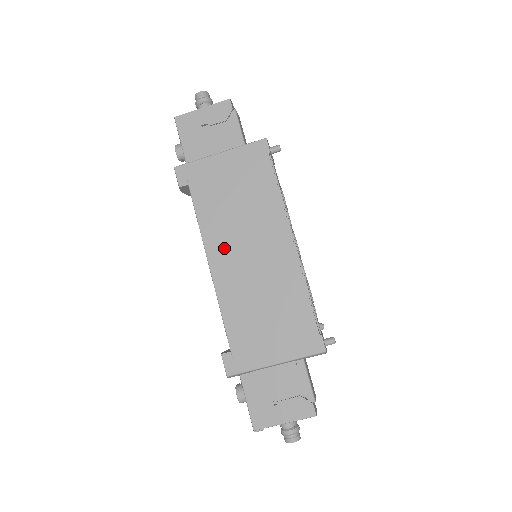
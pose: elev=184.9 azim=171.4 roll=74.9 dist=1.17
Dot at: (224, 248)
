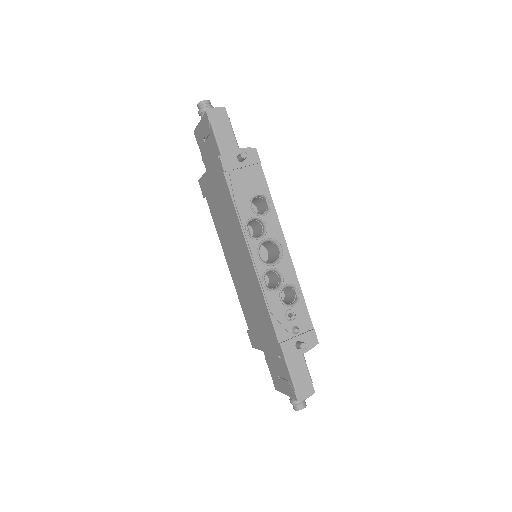
Dot at: (228, 252)
